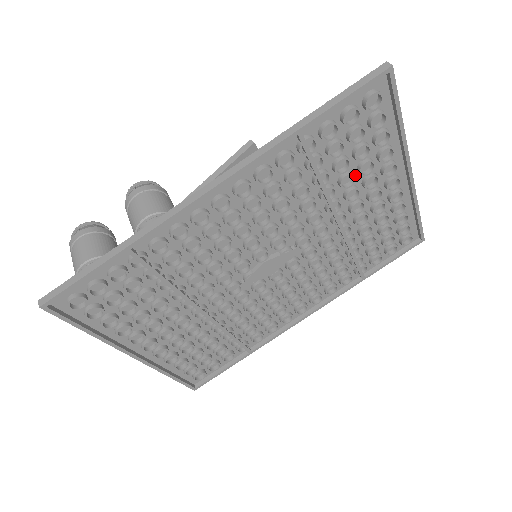
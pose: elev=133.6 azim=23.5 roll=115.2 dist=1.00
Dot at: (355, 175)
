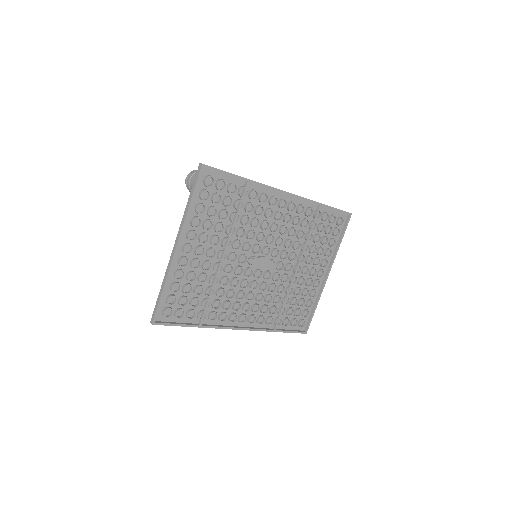
Dot at: (317, 249)
